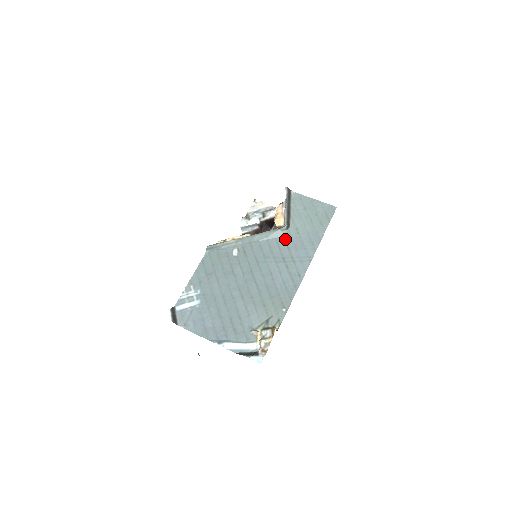
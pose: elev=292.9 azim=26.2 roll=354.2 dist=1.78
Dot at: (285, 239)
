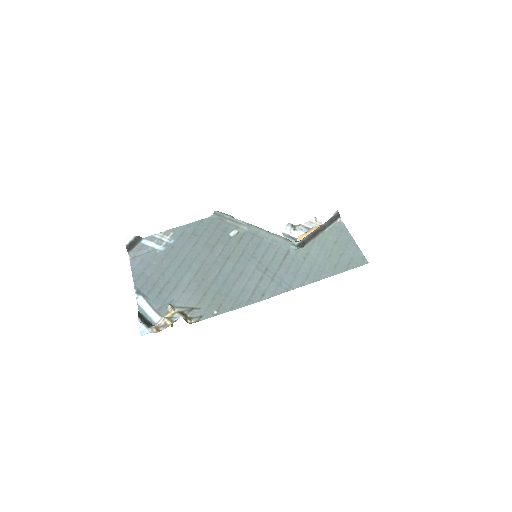
Dot at: (287, 254)
